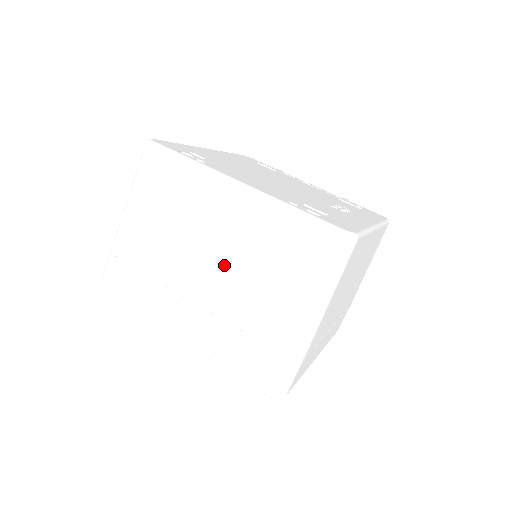
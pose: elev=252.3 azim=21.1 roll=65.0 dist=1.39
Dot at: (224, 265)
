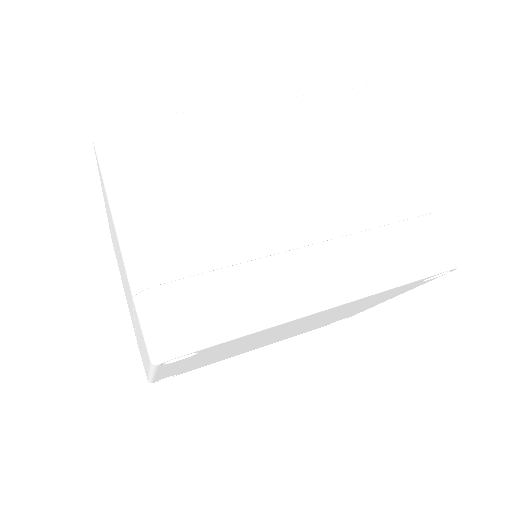
Dot at: occluded
